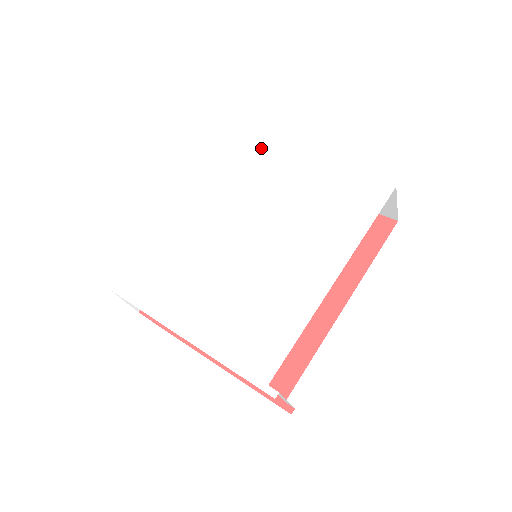
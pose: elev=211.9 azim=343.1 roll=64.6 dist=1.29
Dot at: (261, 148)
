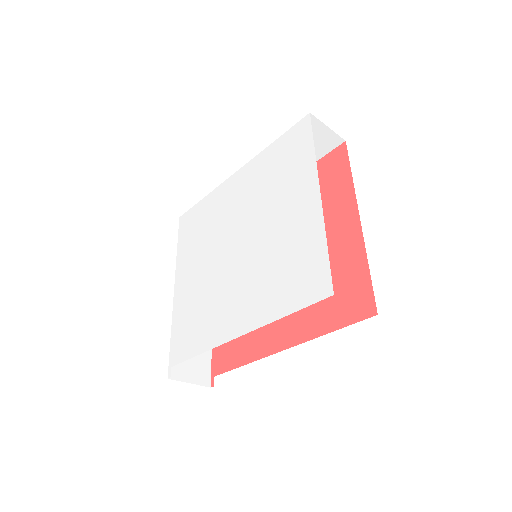
Dot at: (309, 145)
